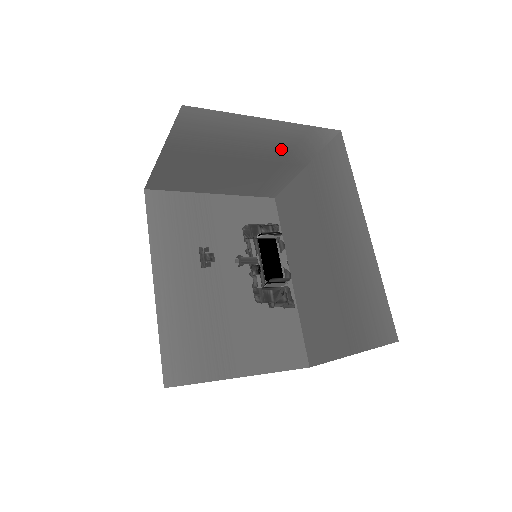
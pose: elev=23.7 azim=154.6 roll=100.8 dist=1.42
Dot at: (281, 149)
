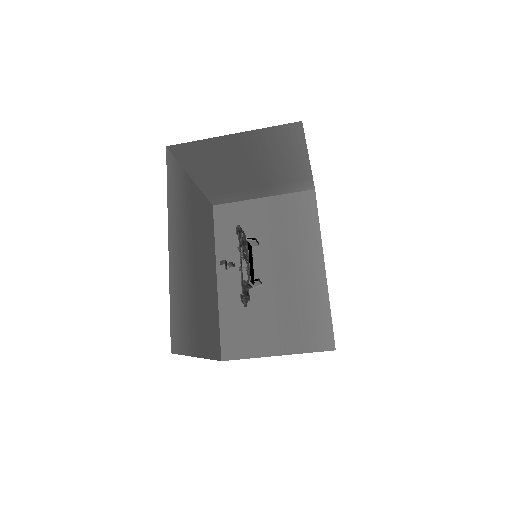
Dot at: (278, 179)
